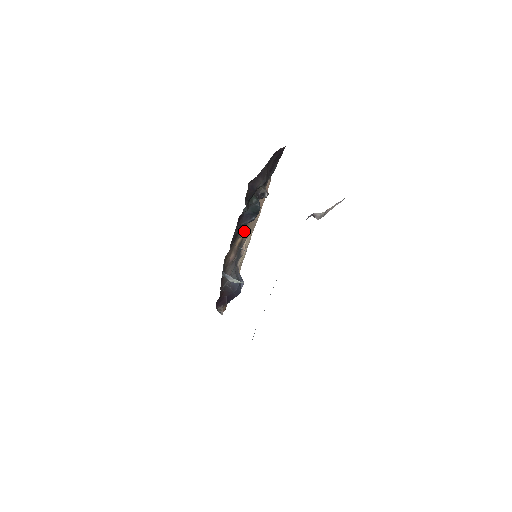
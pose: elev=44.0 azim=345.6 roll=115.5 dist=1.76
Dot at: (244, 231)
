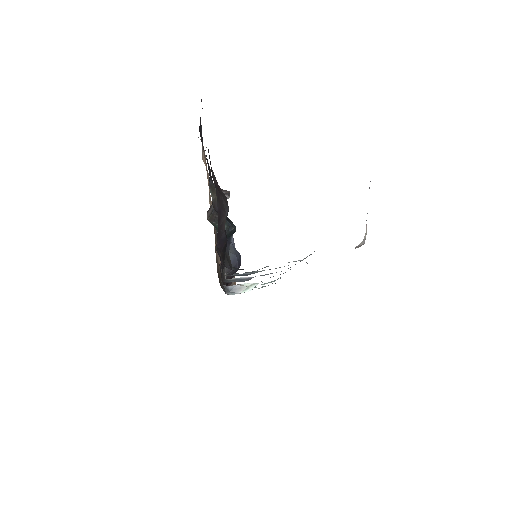
Dot at: occluded
